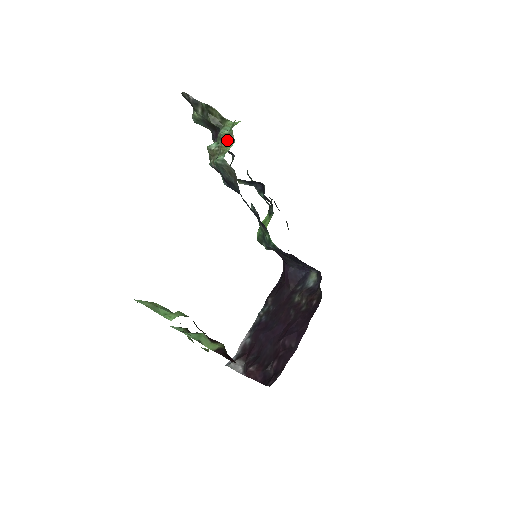
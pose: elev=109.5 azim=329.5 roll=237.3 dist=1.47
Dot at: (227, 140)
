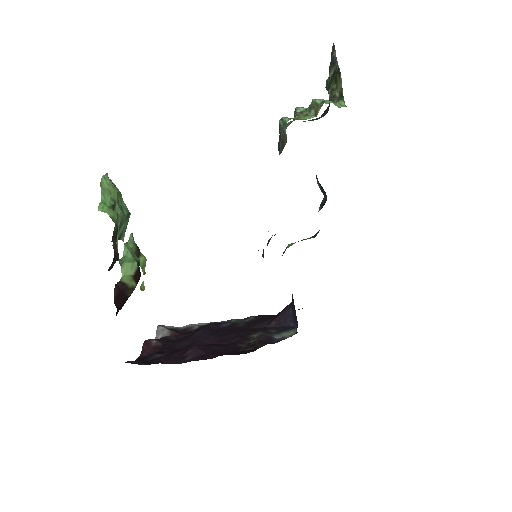
Dot at: (312, 110)
